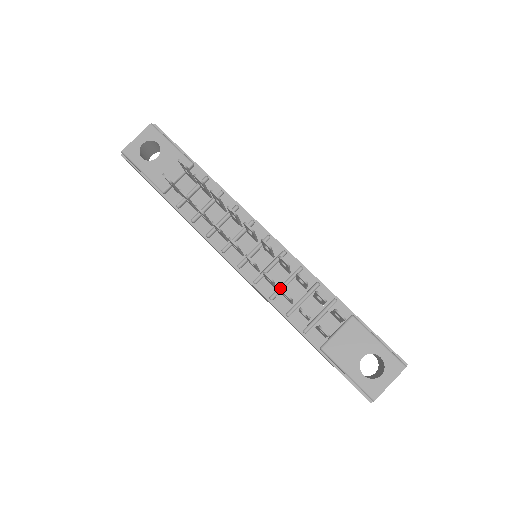
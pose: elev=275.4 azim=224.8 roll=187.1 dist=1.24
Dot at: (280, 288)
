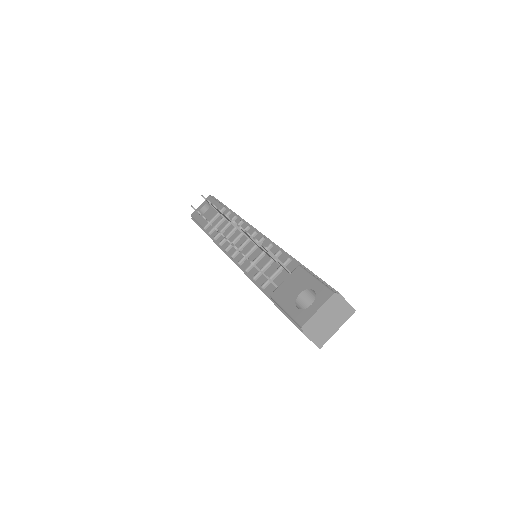
Dot at: (253, 261)
